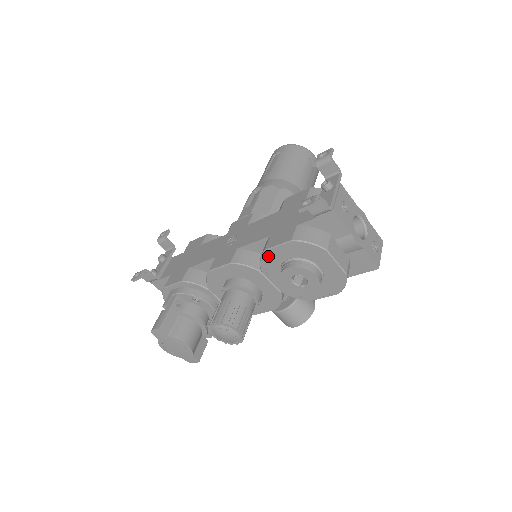
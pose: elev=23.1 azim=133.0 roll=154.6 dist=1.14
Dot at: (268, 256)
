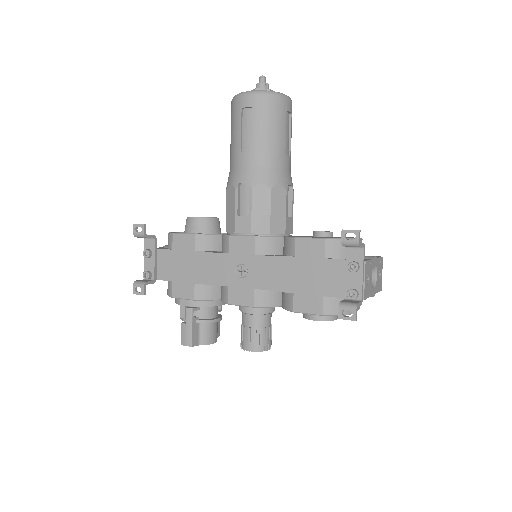
Dot at: (294, 311)
